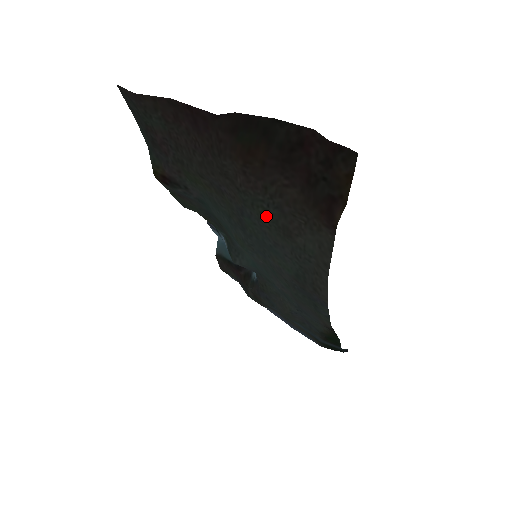
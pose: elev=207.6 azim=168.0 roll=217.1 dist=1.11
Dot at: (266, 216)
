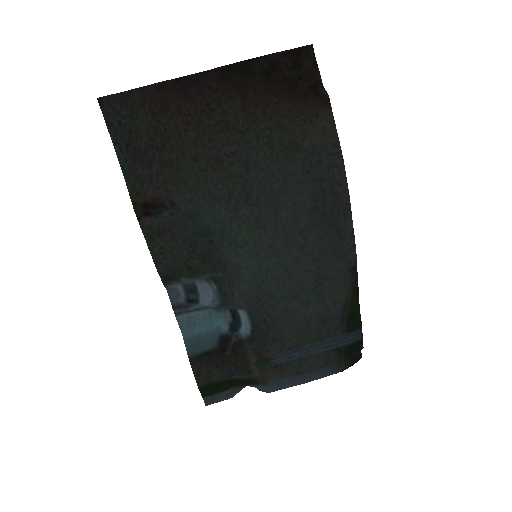
Dot at: (272, 144)
